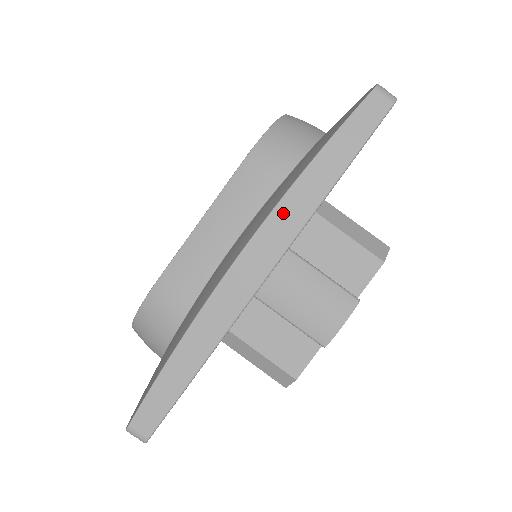
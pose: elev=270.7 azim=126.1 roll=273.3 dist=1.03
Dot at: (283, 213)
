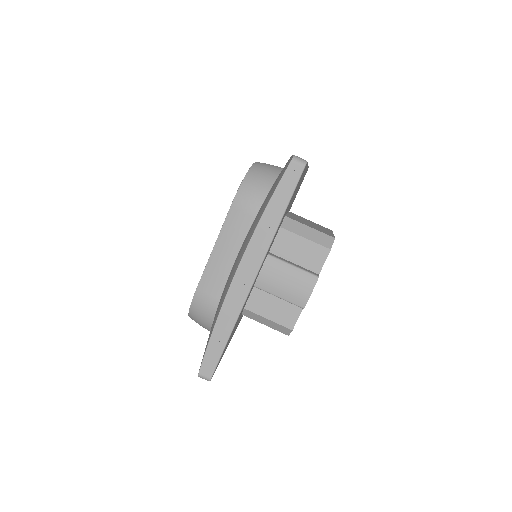
Dot at: (255, 242)
